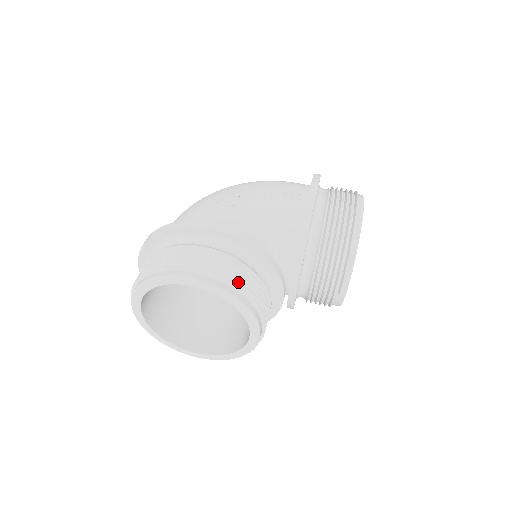
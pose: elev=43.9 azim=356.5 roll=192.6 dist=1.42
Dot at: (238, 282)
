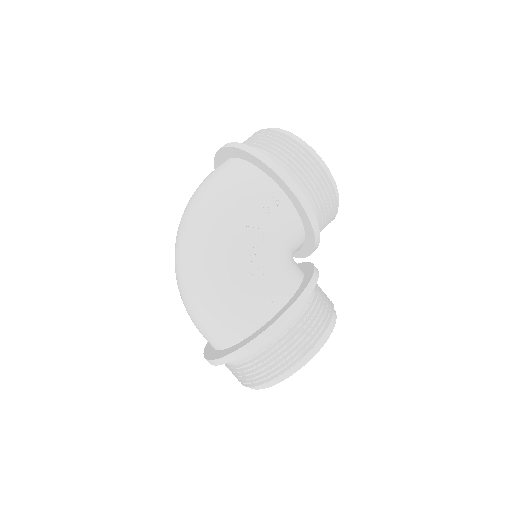
Dot at: (328, 316)
